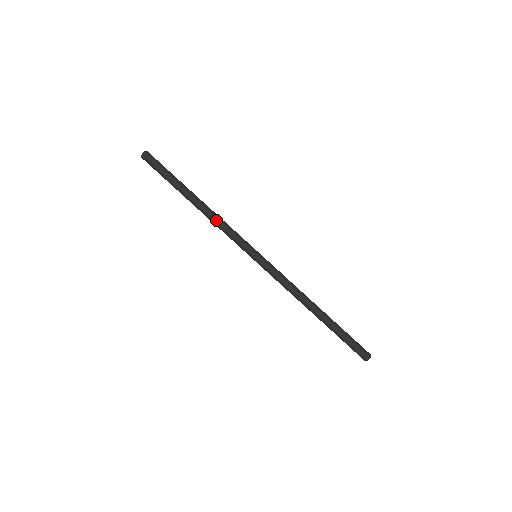
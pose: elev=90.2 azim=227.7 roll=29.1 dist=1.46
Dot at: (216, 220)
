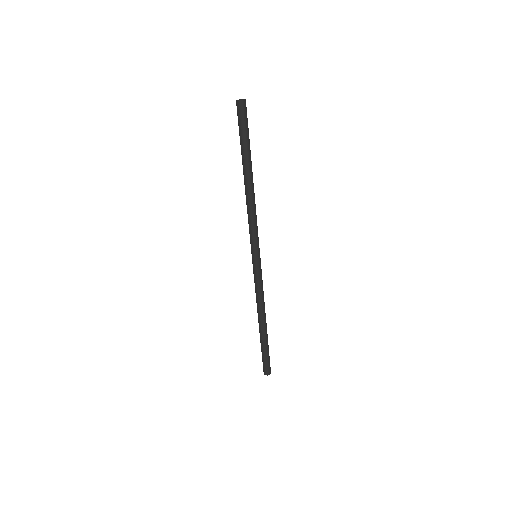
Dot at: (247, 208)
